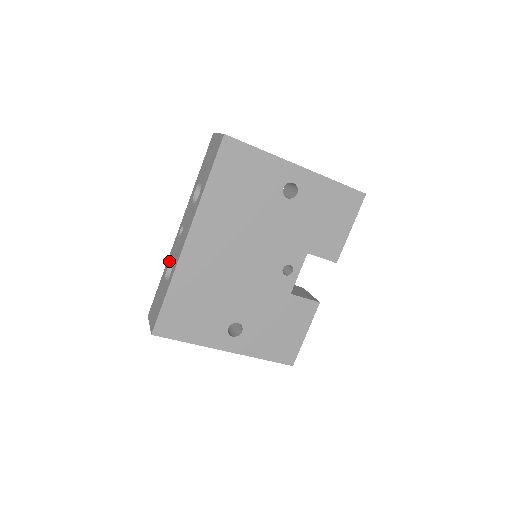
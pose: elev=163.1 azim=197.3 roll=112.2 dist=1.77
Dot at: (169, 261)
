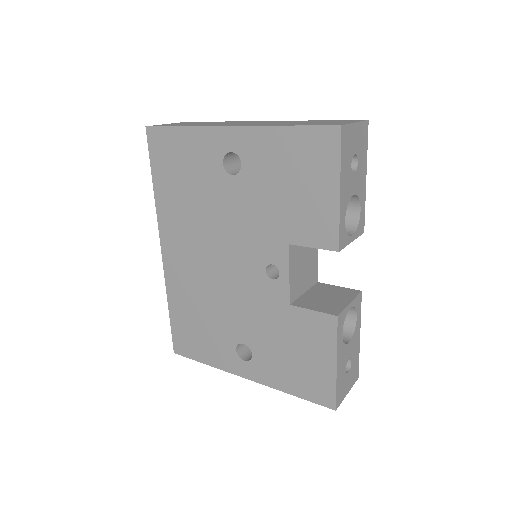
Dot at: occluded
